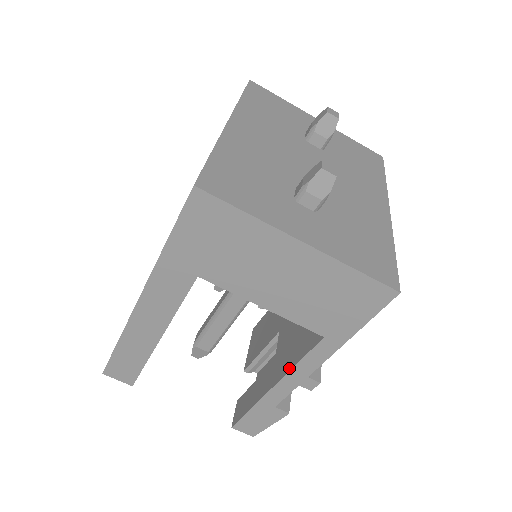
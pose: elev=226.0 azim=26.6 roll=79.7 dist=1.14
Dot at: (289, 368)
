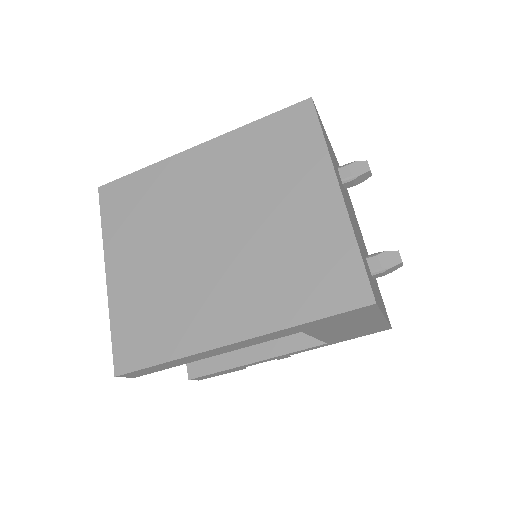
Dot at: (280, 353)
